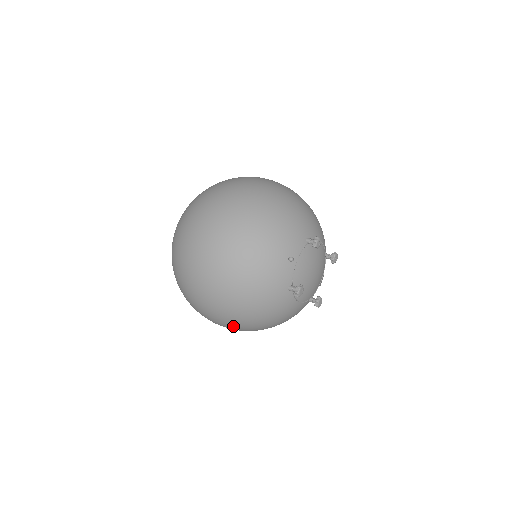
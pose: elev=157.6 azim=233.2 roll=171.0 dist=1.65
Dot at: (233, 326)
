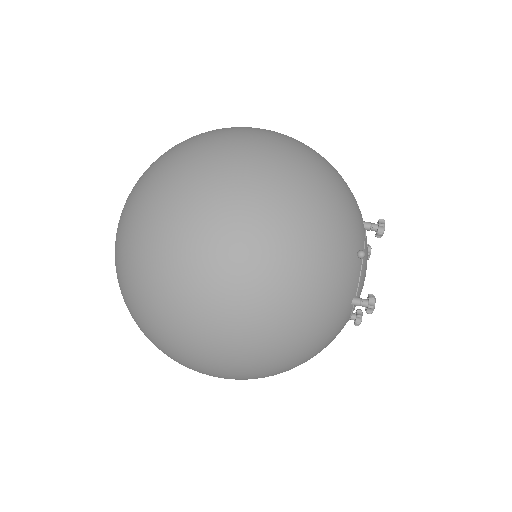
Dot at: (252, 375)
